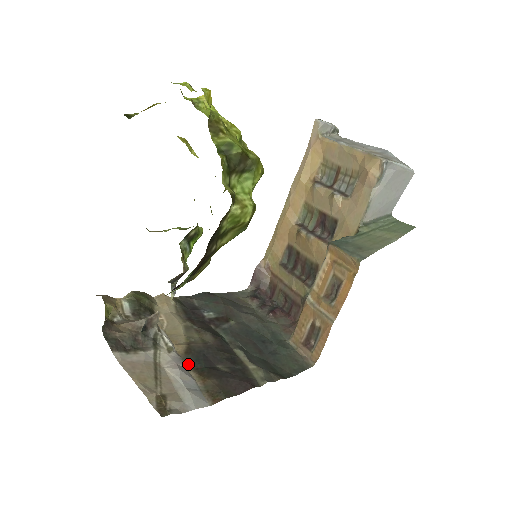
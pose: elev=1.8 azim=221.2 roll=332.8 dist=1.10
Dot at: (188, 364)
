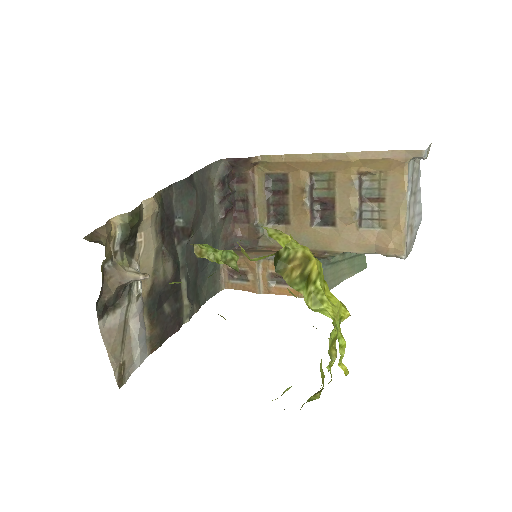
Dot at: (146, 310)
